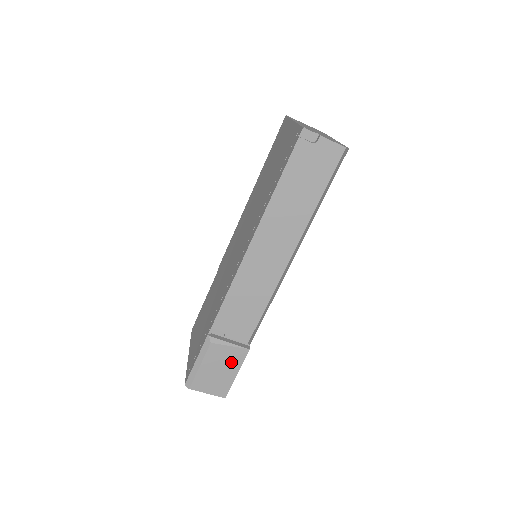
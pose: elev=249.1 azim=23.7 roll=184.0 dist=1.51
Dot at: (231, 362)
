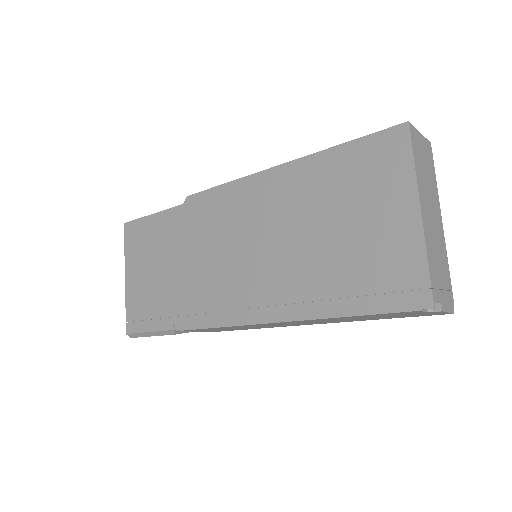
Dot at: occluded
